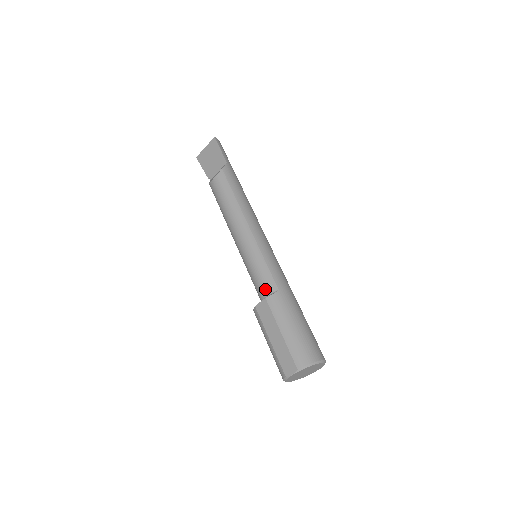
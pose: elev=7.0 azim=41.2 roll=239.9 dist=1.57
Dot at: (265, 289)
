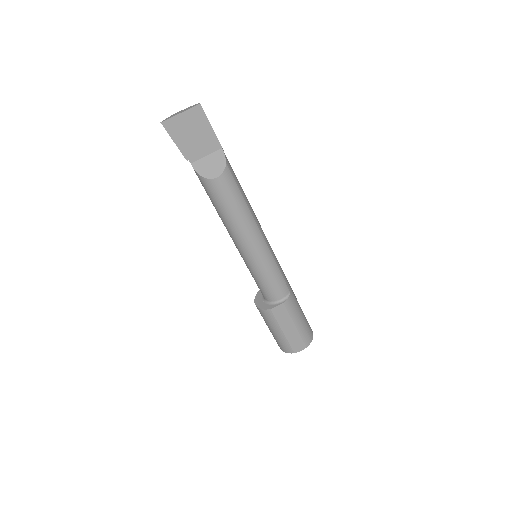
Dot at: (280, 294)
